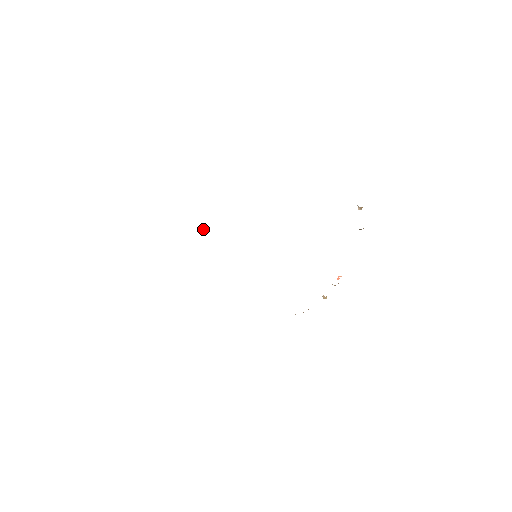
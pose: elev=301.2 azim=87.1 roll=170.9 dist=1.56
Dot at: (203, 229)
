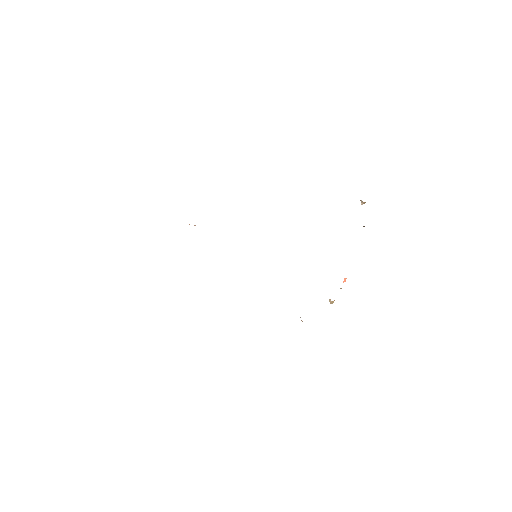
Dot at: occluded
